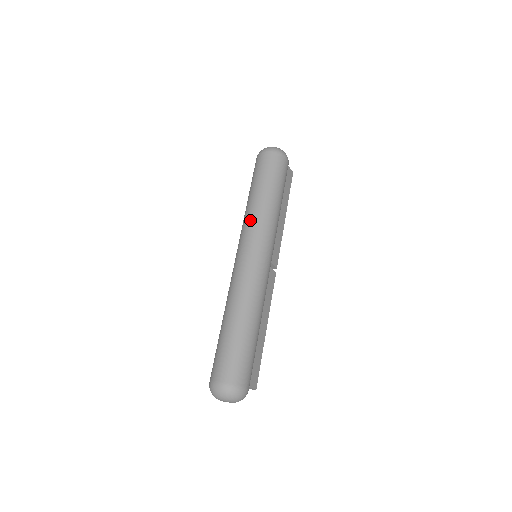
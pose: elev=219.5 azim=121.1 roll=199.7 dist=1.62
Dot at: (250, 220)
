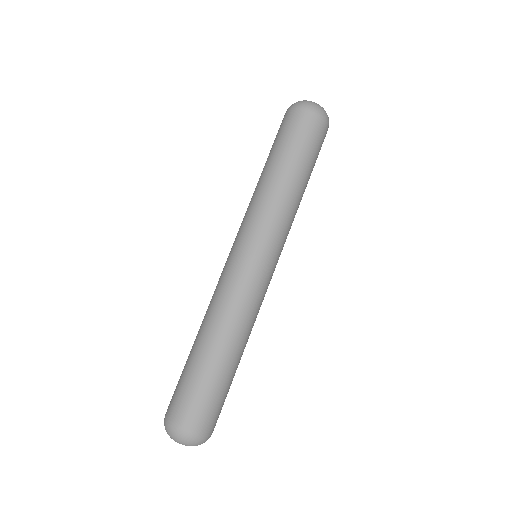
Dot at: (268, 211)
